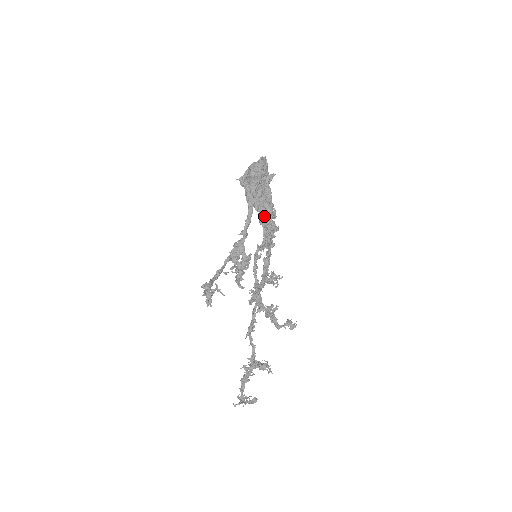
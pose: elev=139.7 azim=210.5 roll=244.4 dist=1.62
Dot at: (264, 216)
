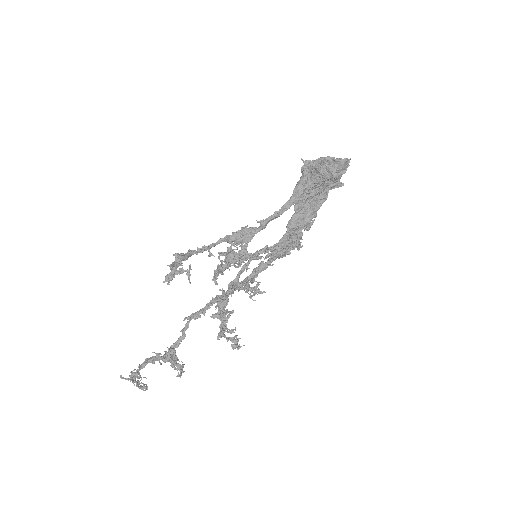
Dot at: (297, 222)
